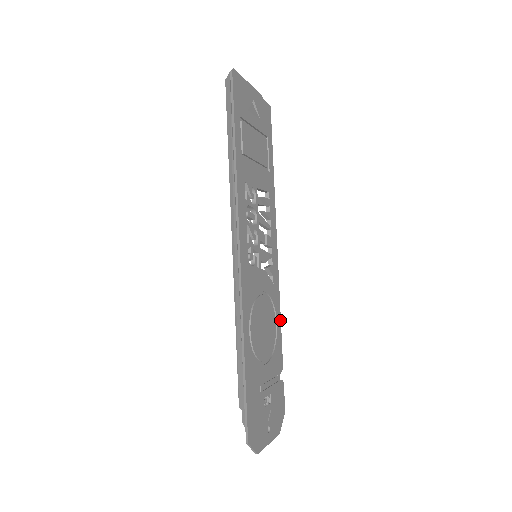
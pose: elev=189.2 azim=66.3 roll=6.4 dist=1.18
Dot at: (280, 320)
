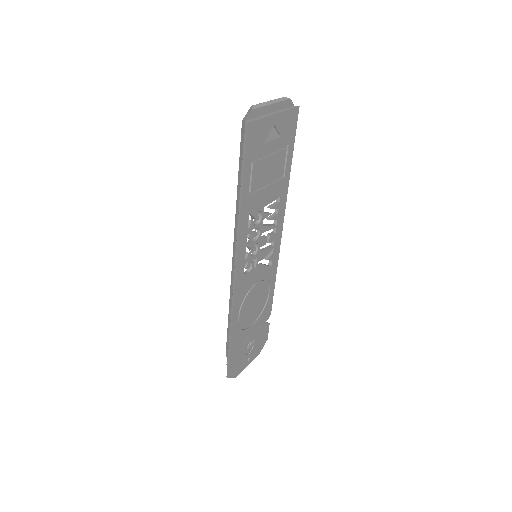
Dot at: (274, 286)
